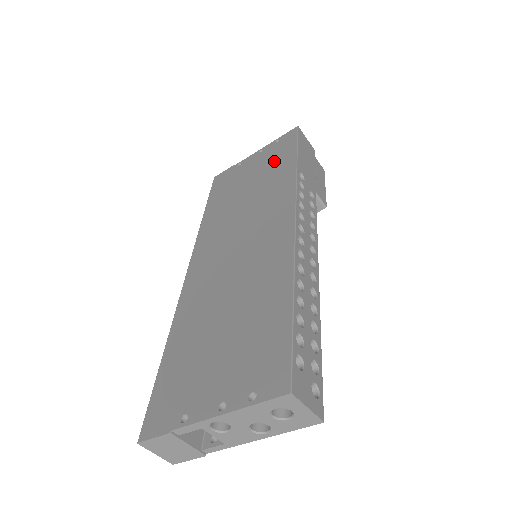
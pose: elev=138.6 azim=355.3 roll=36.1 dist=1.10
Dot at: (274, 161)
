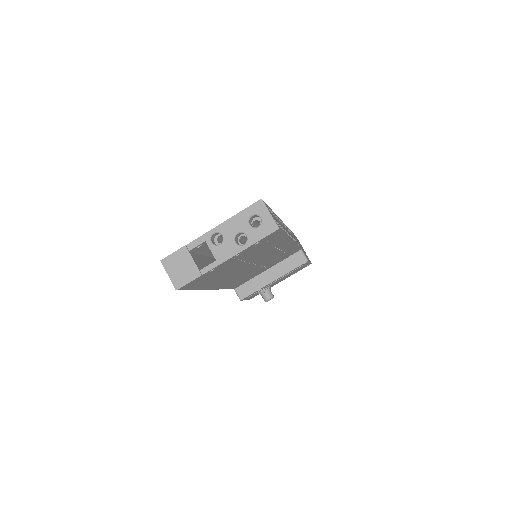
Dot at: occluded
